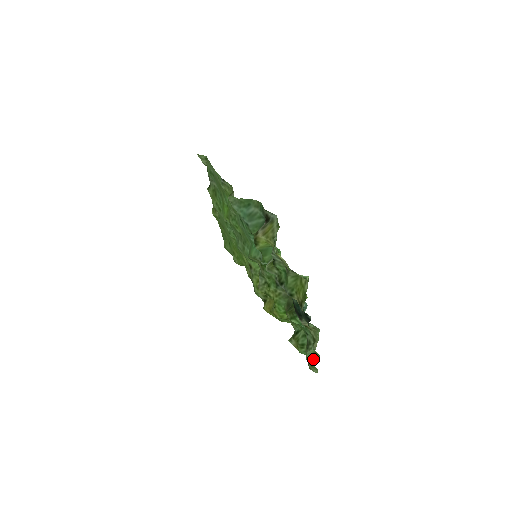
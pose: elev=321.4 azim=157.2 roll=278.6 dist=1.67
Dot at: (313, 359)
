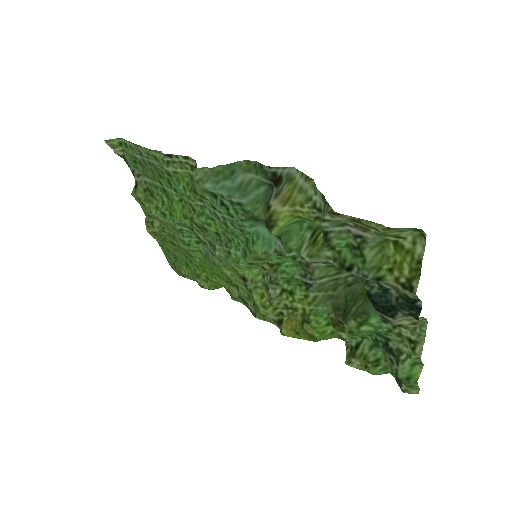
Dot at: (413, 374)
